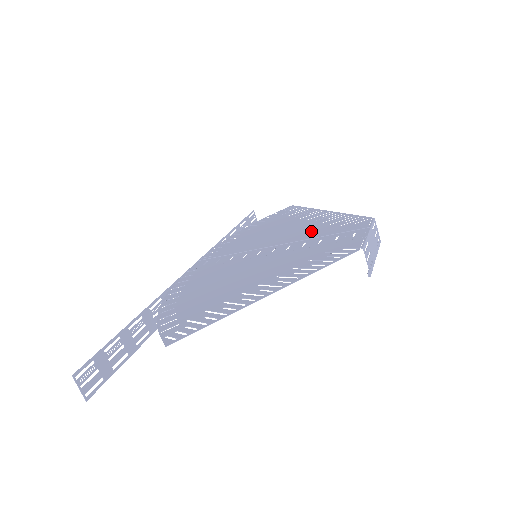
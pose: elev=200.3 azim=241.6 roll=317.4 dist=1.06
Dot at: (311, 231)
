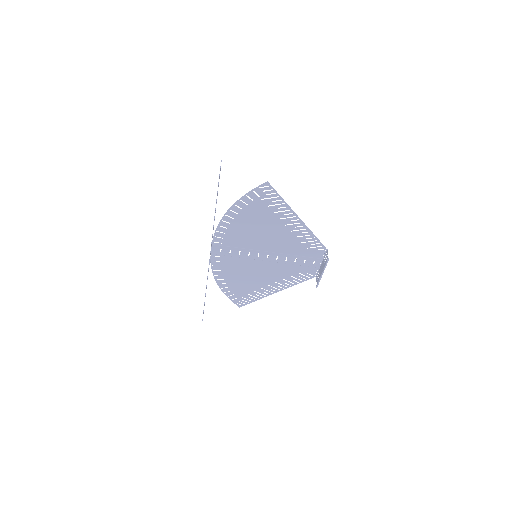
Dot at: (282, 271)
